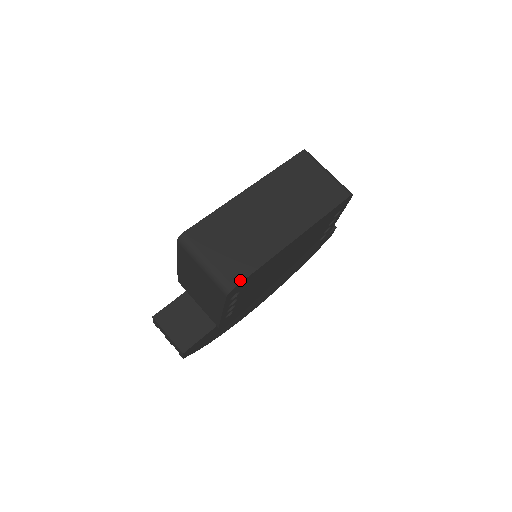
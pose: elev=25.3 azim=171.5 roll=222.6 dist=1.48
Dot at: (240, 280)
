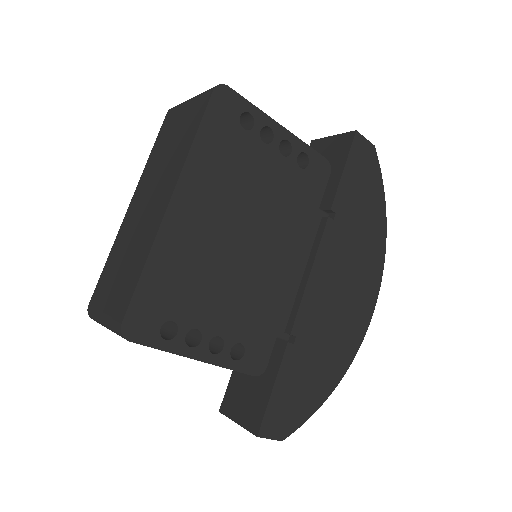
Dot at: (125, 309)
